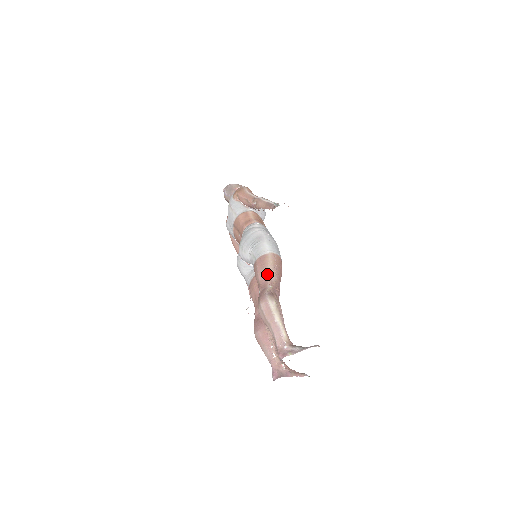
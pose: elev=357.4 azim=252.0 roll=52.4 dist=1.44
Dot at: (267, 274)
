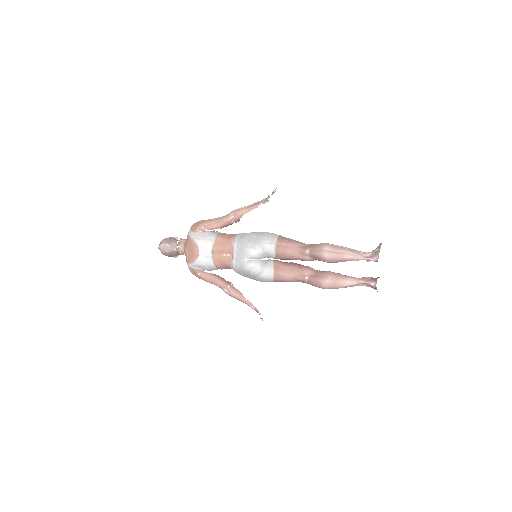
Dot at: (297, 242)
